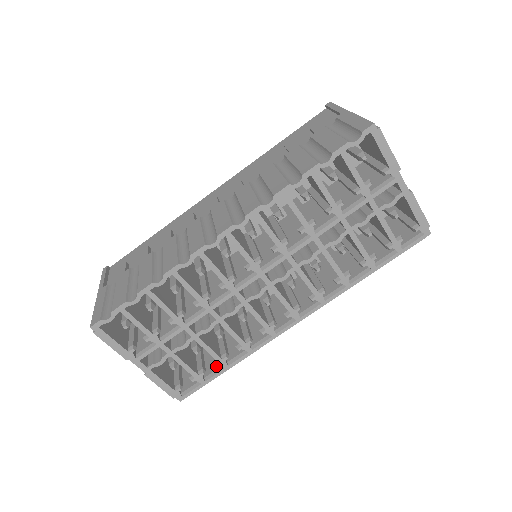
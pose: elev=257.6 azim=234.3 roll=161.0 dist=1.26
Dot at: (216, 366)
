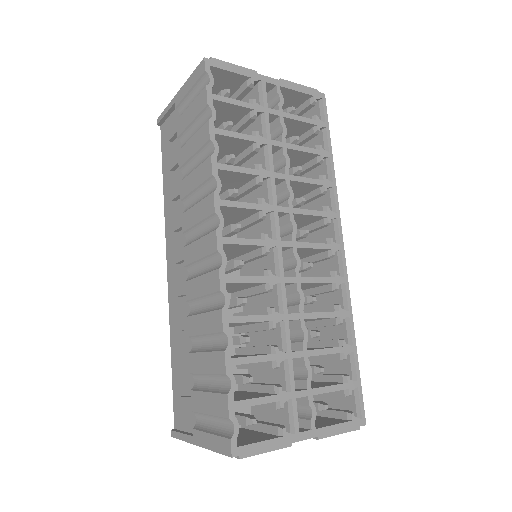
Dot at: (346, 362)
